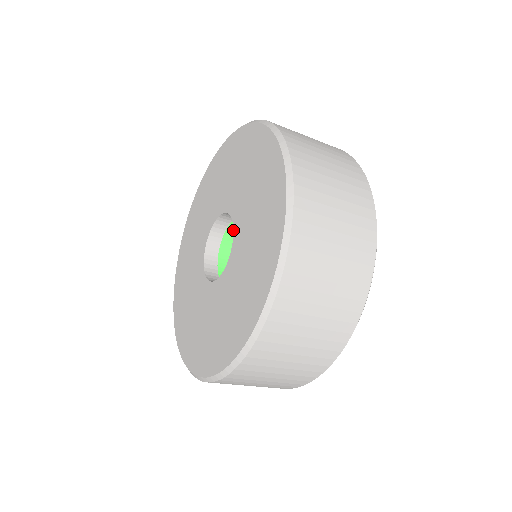
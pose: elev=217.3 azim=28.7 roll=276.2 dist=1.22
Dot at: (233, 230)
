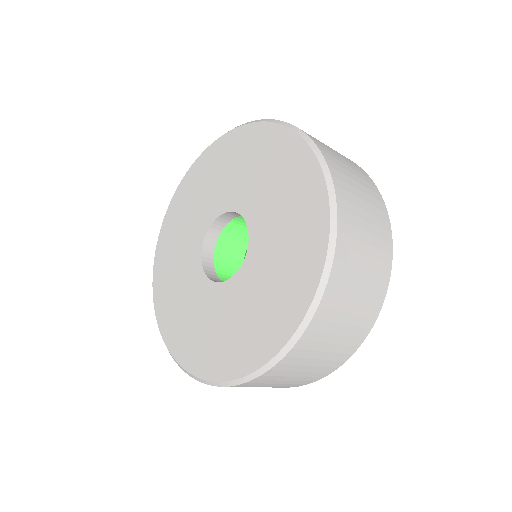
Dot at: (246, 254)
